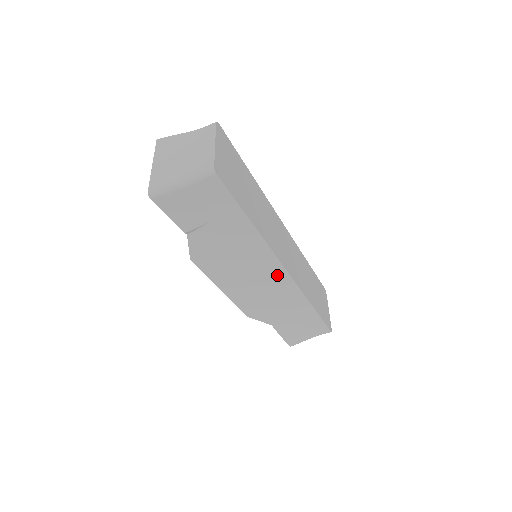
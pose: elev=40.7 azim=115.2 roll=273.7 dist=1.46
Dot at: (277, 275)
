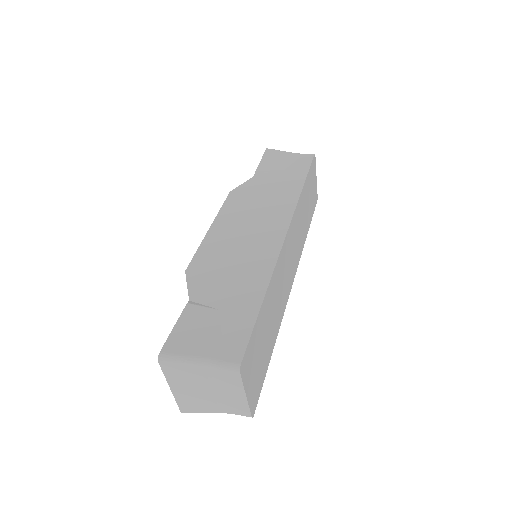
Dot at: occluded
